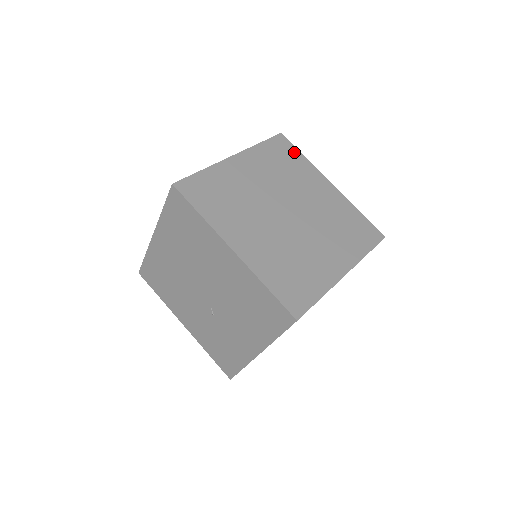
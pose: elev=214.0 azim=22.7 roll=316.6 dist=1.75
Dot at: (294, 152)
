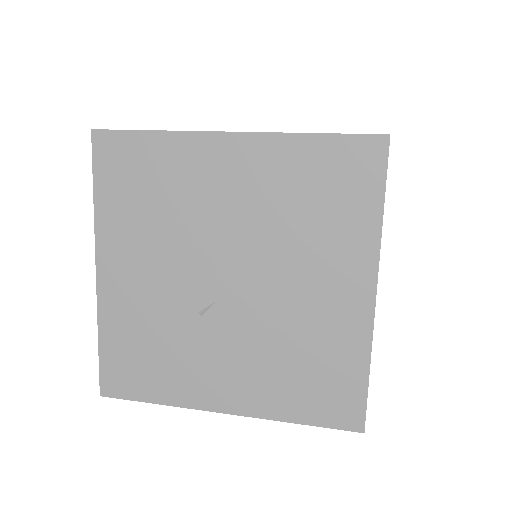
Dot at: occluded
